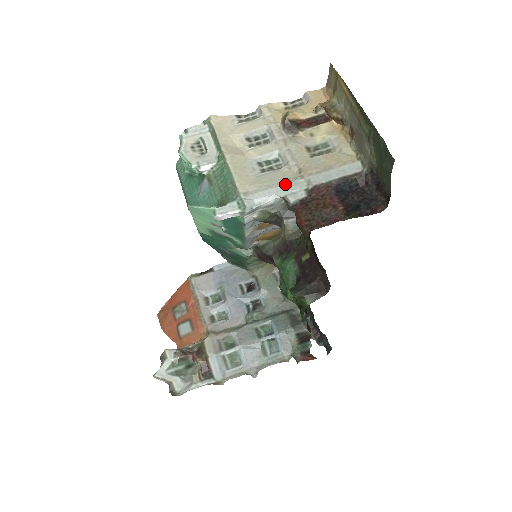
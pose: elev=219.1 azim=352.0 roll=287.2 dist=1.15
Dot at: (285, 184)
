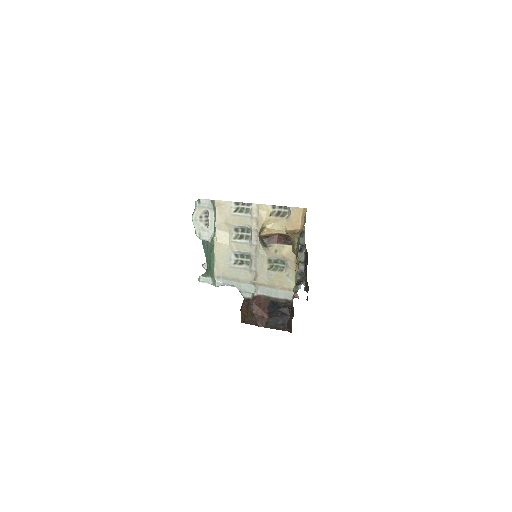
Dot at: (242, 283)
